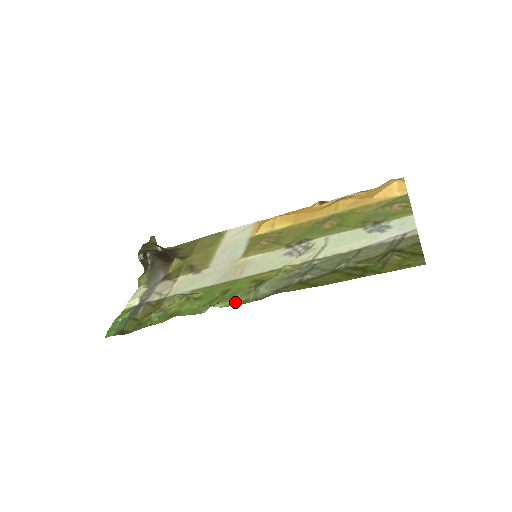
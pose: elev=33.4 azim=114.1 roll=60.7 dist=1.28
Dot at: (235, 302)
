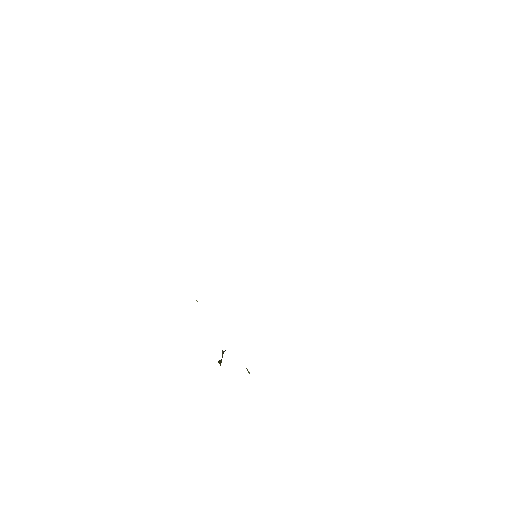
Dot at: occluded
